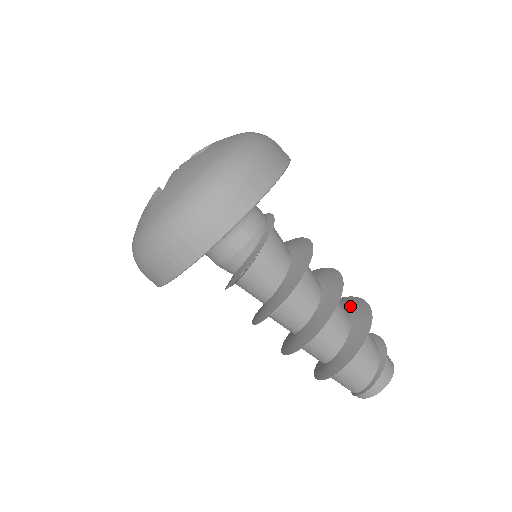
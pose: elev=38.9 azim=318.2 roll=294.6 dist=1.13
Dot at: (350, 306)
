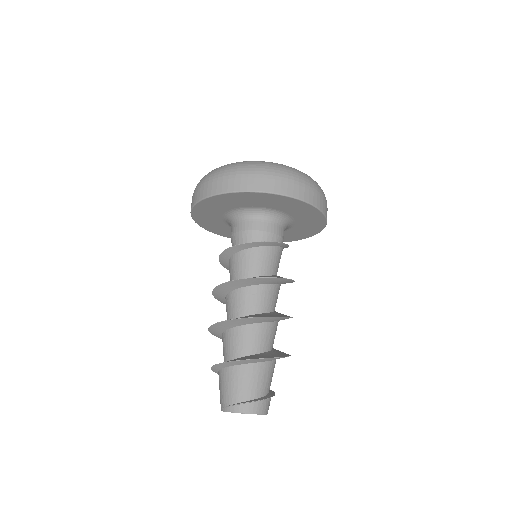
Dot at: occluded
